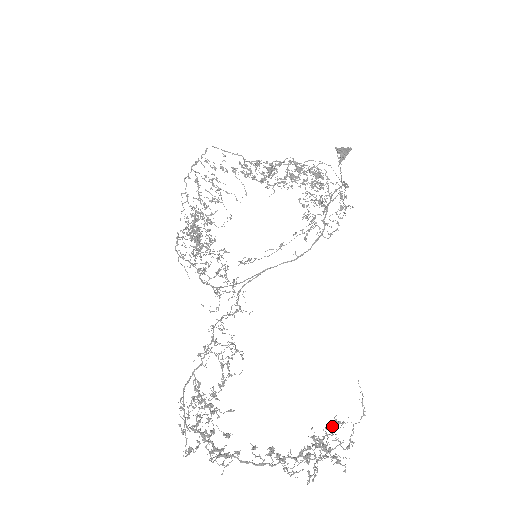
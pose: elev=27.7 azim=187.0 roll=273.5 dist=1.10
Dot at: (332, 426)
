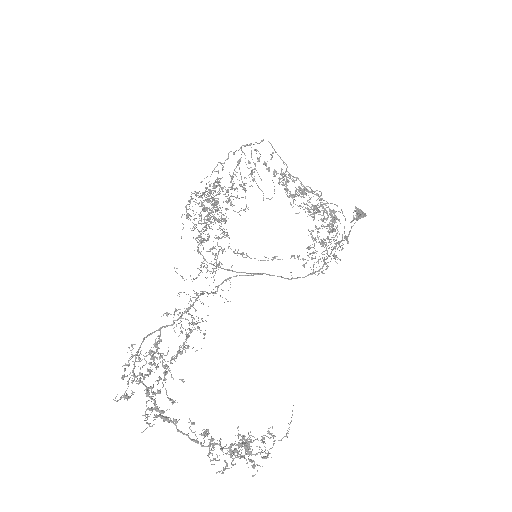
Dot at: occluded
